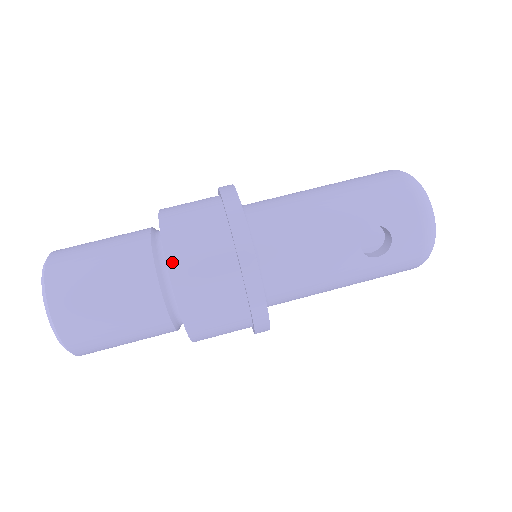
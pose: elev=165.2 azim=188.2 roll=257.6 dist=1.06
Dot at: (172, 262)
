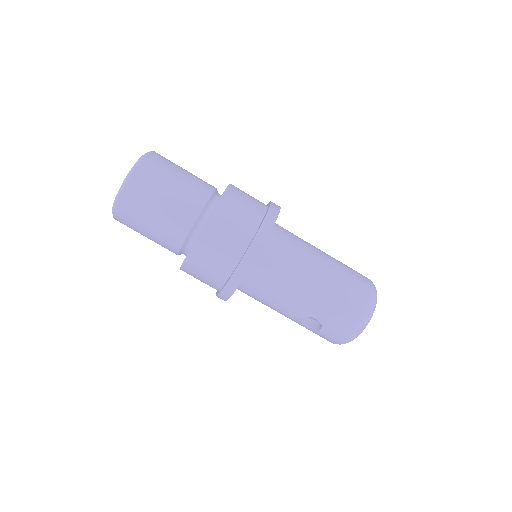
Dot at: (195, 249)
